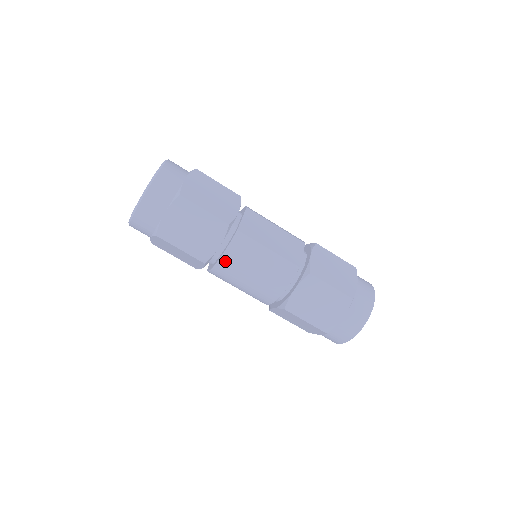
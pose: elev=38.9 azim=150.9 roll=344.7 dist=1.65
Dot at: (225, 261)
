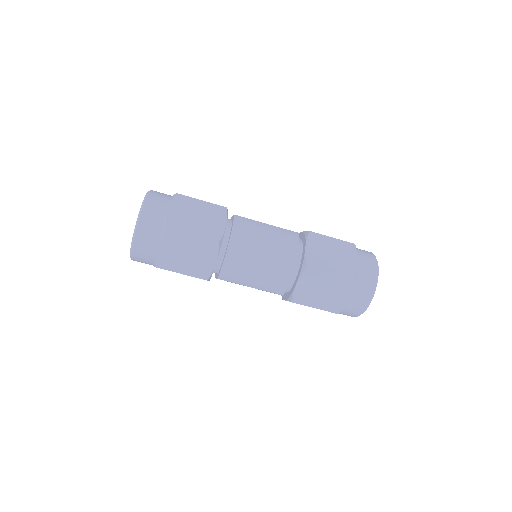
Dot at: (236, 238)
